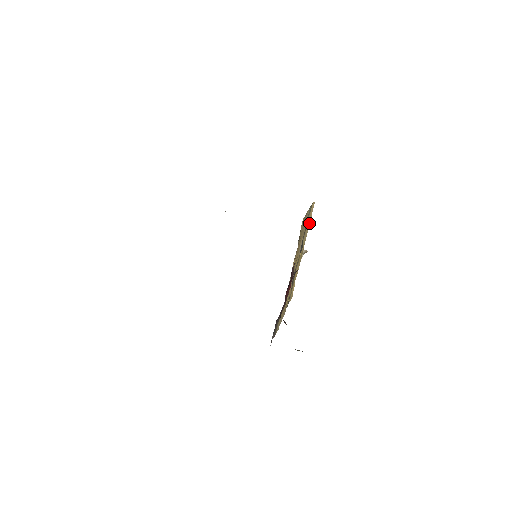
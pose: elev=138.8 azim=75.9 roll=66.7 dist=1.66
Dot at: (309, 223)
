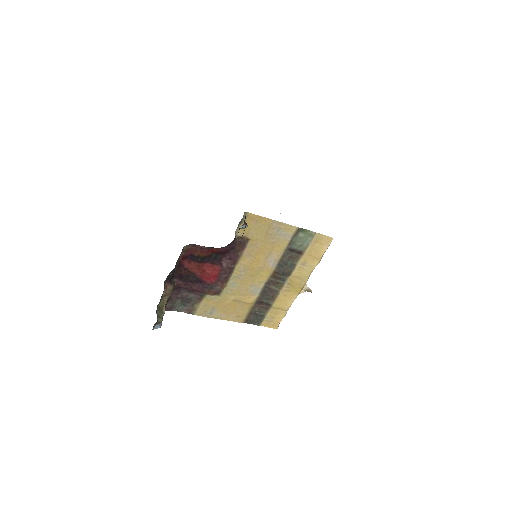
Dot at: (319, 258)
